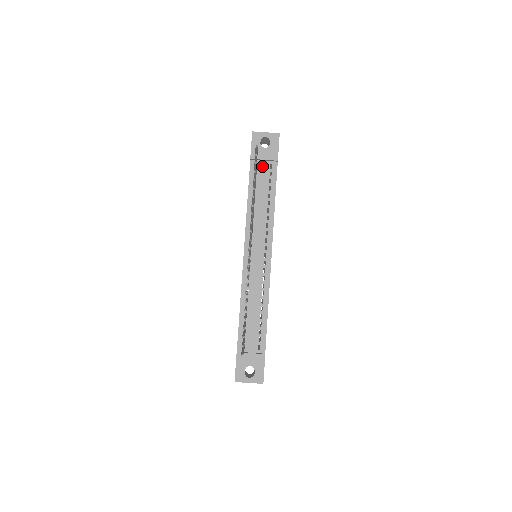
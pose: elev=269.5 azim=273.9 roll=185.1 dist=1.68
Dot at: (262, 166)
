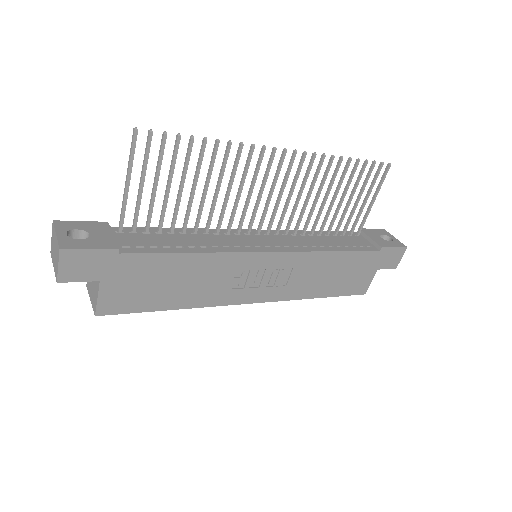
Dot at: (362, 240)
